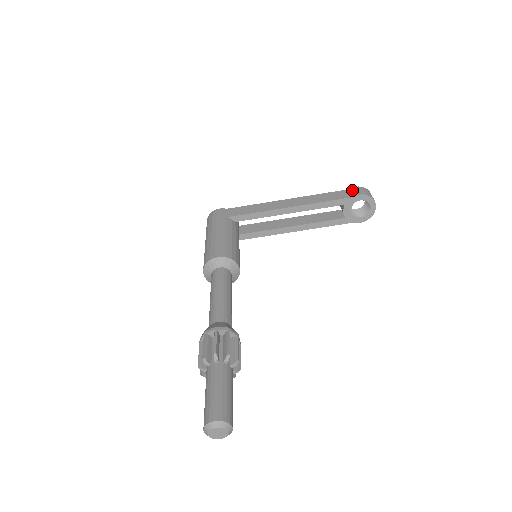
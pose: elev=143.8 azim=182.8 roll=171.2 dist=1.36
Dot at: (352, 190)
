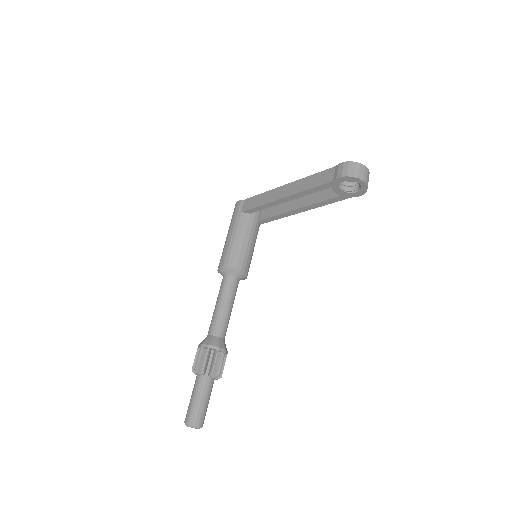
Dot at: (336, 169)
